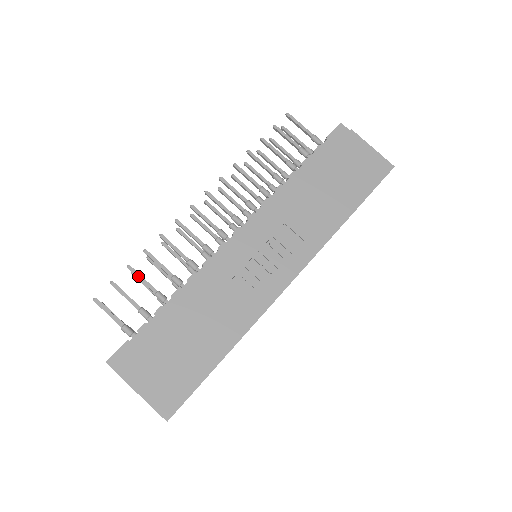
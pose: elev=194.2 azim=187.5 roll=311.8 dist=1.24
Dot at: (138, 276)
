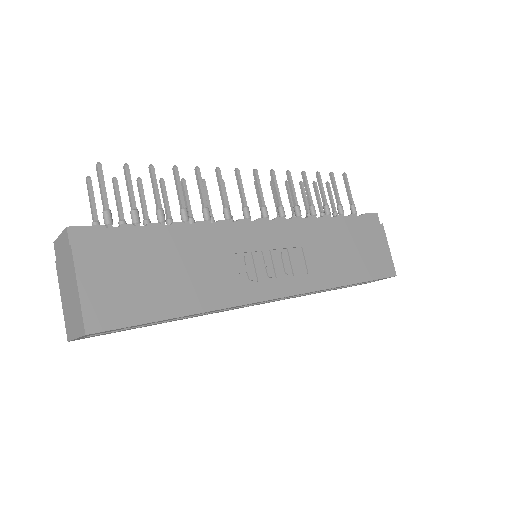
Dot at: (154, 181)
